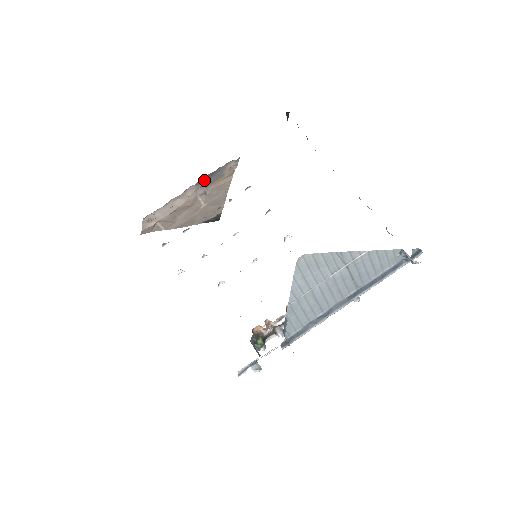
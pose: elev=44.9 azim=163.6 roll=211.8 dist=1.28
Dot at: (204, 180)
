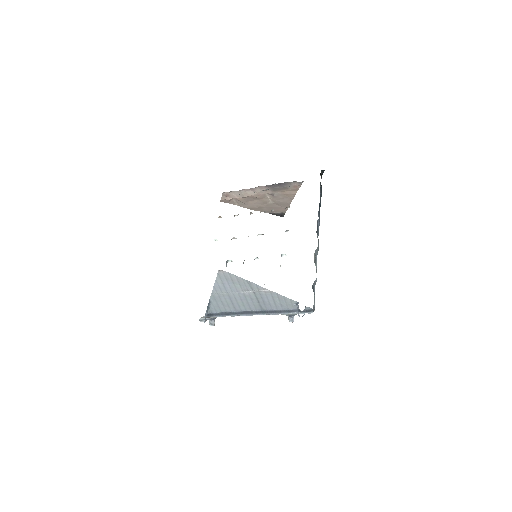
Dot at: (272, 186)
